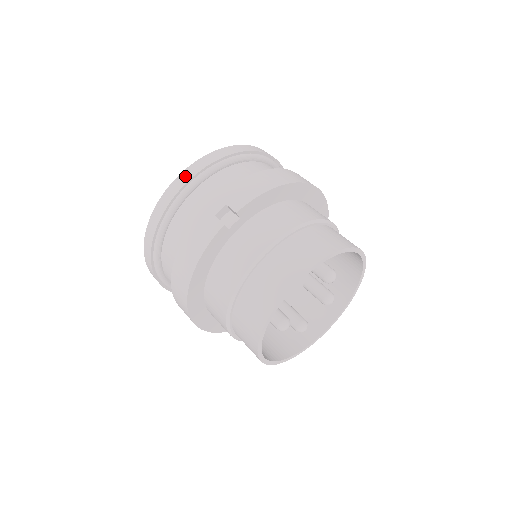
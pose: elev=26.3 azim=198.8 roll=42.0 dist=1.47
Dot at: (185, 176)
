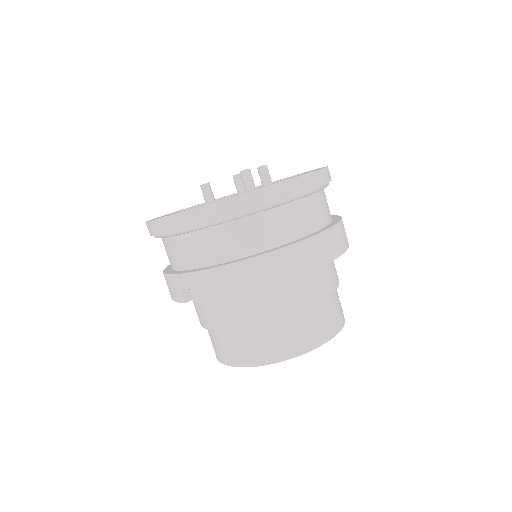
Dot at: (164, 225)
